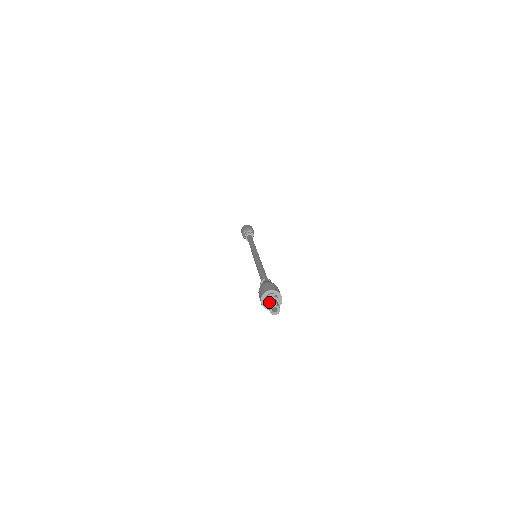
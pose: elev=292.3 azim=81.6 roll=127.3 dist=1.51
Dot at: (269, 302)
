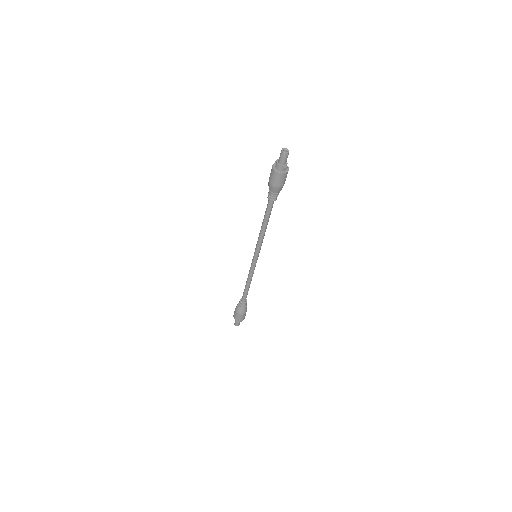
Dot at: (279, 157)
